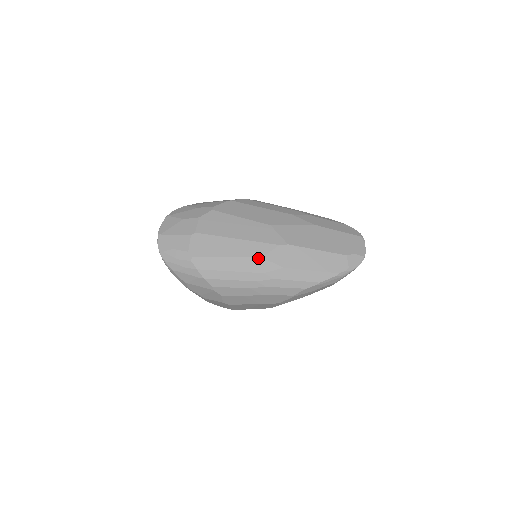
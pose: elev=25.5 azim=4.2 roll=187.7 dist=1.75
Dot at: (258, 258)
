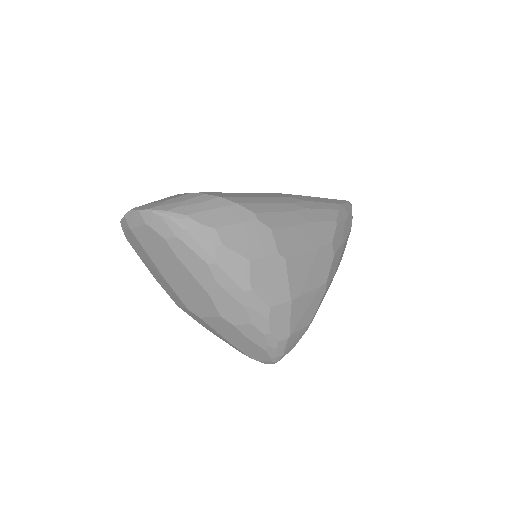
Dot at: (270, 193)
